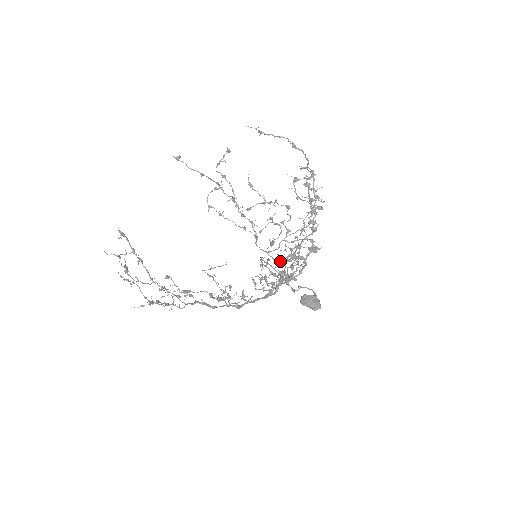
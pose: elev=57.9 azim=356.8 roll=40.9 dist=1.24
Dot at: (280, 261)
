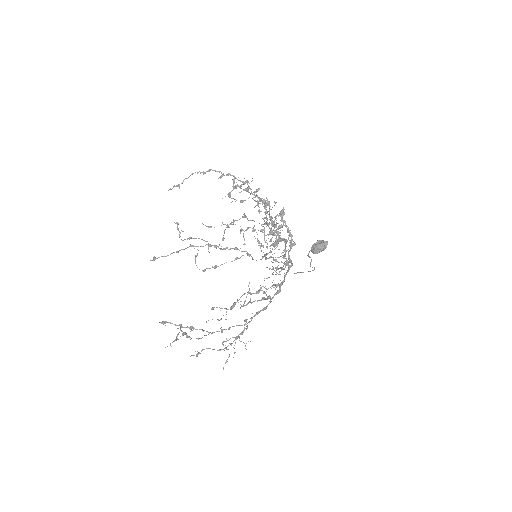
Dot at: occluded
